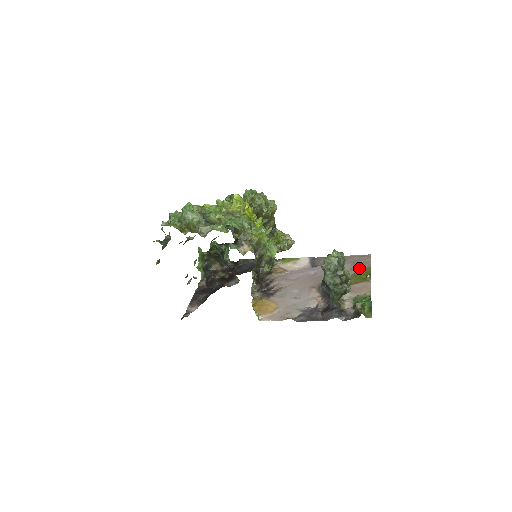
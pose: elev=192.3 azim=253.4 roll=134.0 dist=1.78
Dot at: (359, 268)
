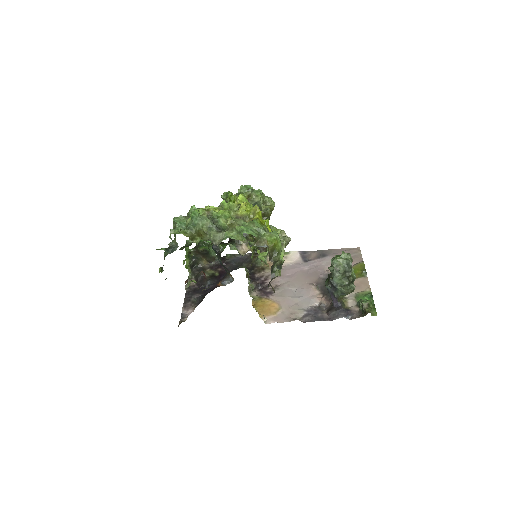
Dot at: (352, 262)
